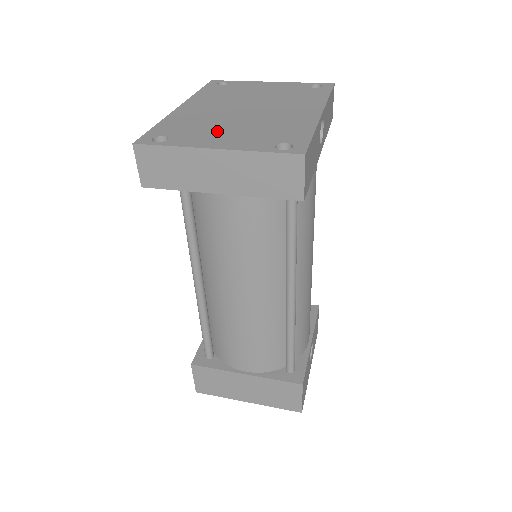
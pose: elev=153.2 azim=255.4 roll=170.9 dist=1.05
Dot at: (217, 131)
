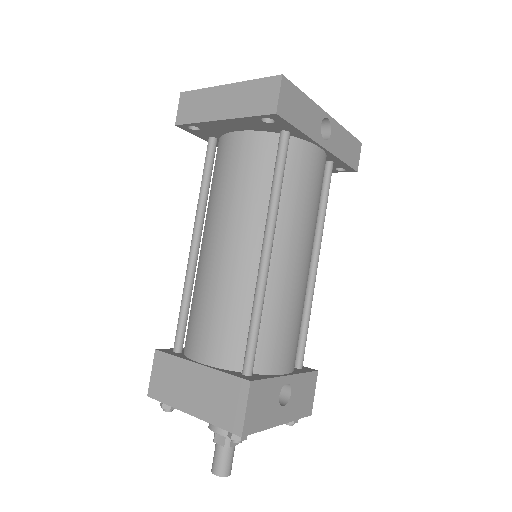
Dot at: occluded
